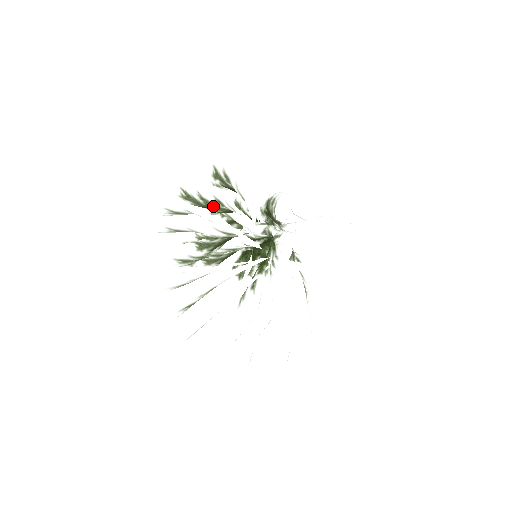
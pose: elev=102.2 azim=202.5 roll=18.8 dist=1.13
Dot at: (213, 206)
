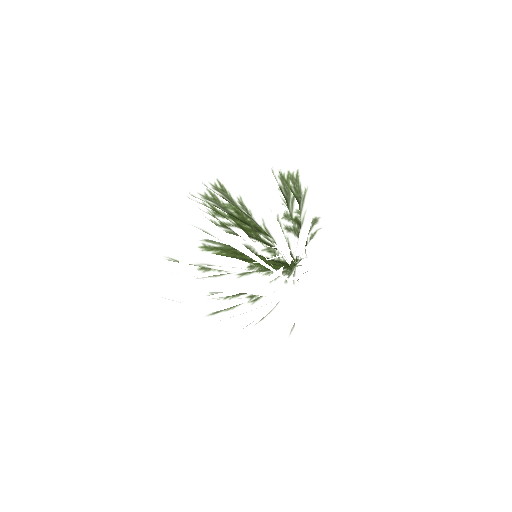
Dot at: occluded
